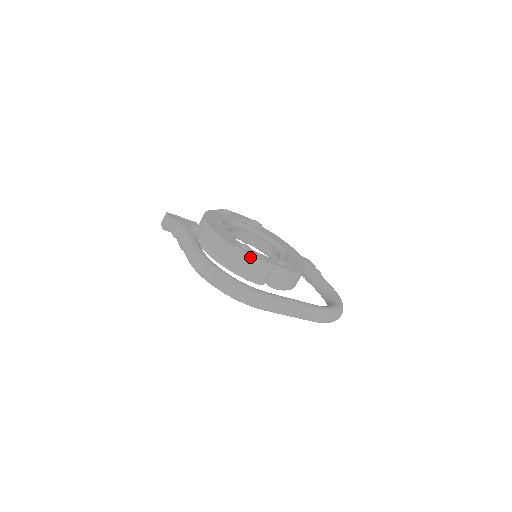
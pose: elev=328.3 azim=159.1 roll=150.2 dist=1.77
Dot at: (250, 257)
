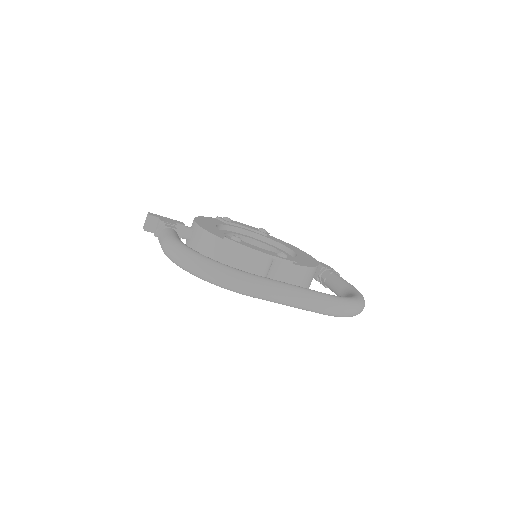
Dot at: (241, 248)
